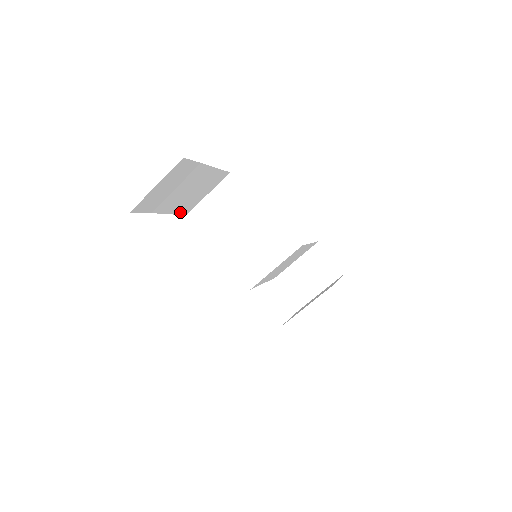
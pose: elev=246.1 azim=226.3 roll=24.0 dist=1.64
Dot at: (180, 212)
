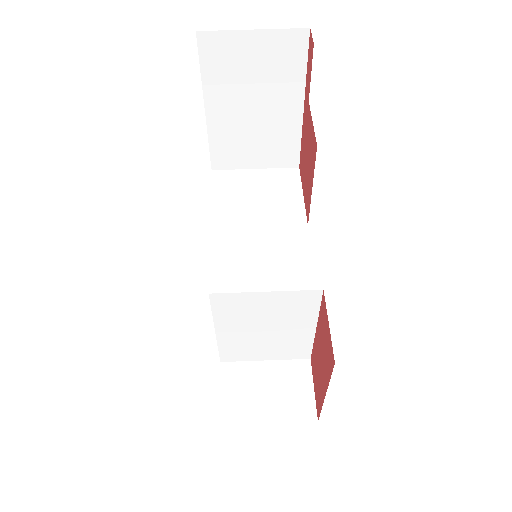
Dot at: (214, 151)
